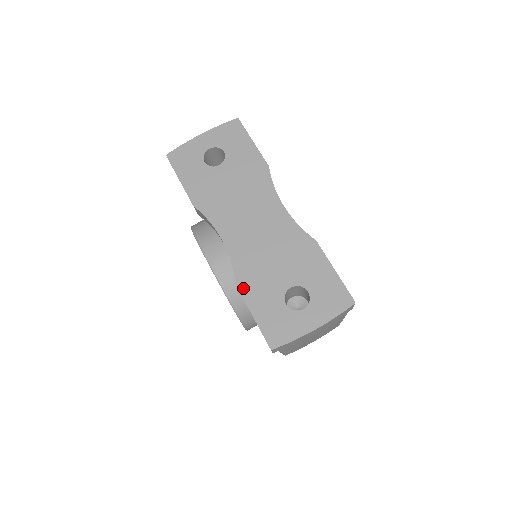
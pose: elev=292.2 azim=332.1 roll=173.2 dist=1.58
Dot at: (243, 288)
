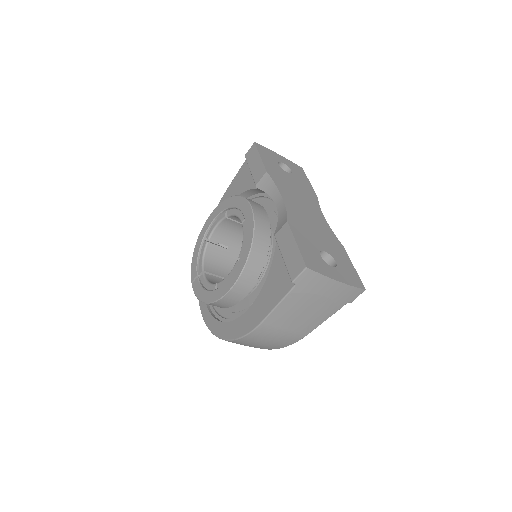
Dot at: (292, 226)
